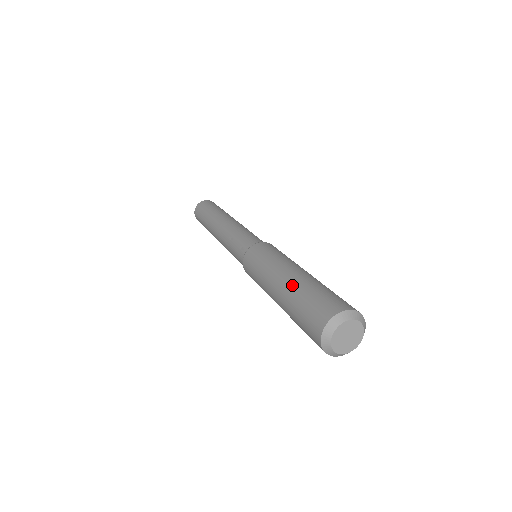
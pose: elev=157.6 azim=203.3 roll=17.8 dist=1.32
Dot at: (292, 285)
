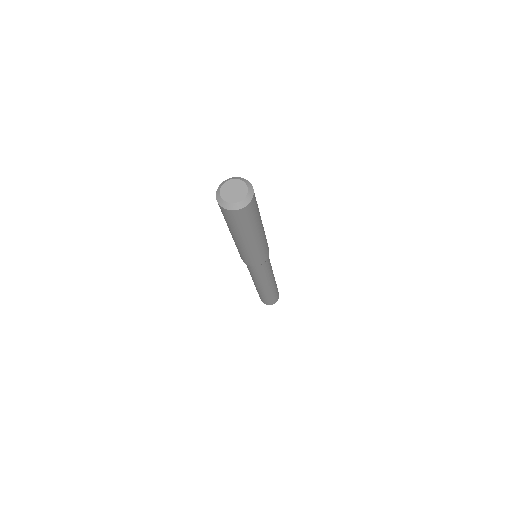
Dot at: occluded
